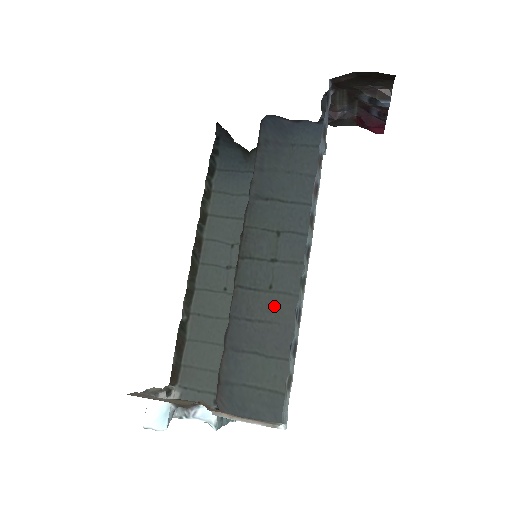
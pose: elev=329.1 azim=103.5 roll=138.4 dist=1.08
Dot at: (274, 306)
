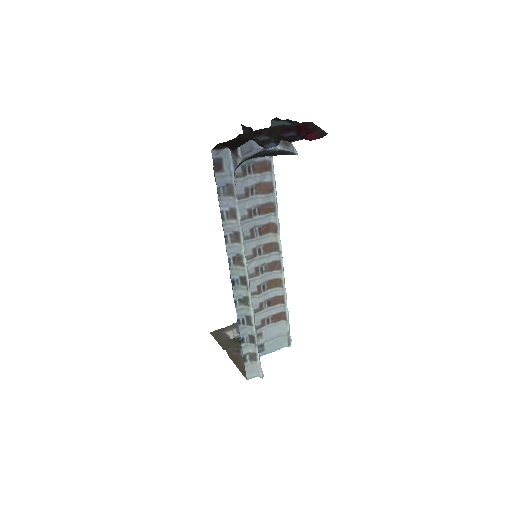
Dot at: occluded
